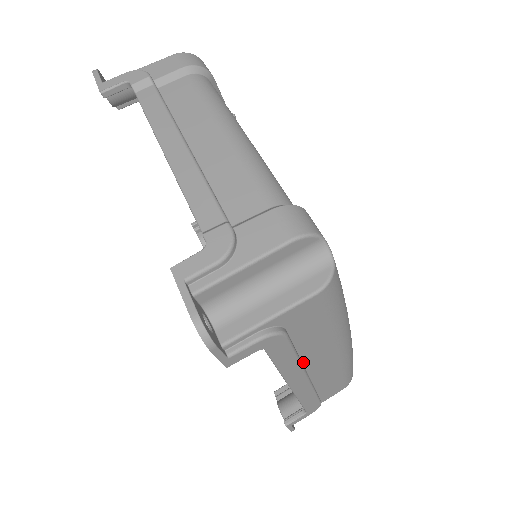
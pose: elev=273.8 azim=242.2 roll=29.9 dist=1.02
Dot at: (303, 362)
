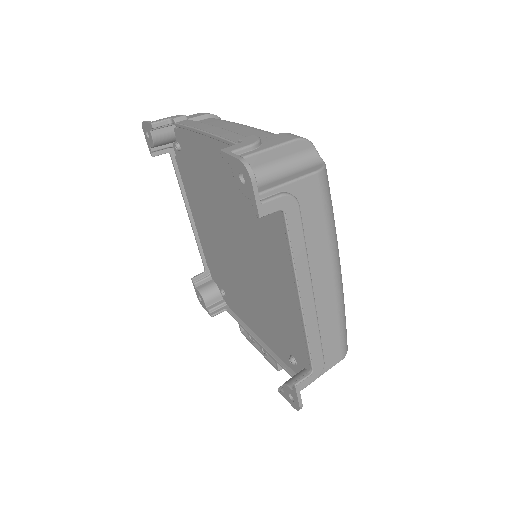
Dot at: (309, 271)
